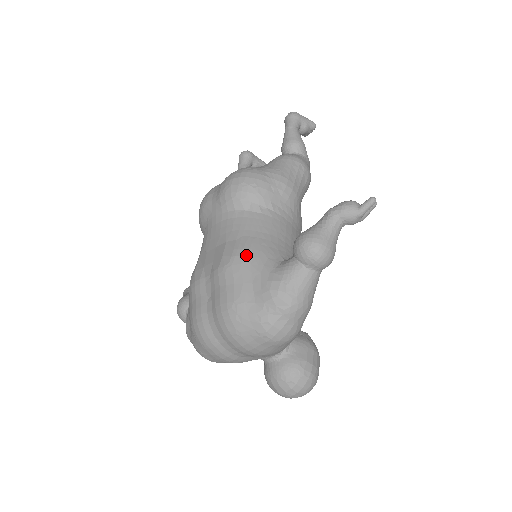
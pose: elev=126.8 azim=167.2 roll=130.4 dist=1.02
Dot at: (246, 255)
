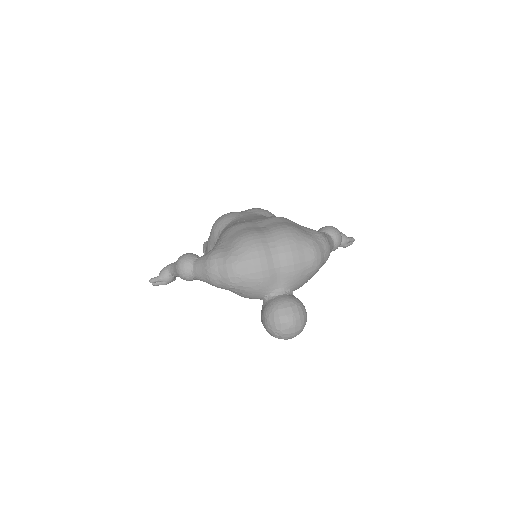
Dot at: occluded
